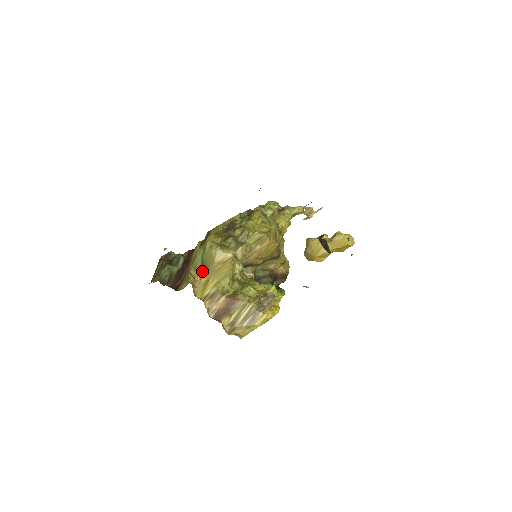
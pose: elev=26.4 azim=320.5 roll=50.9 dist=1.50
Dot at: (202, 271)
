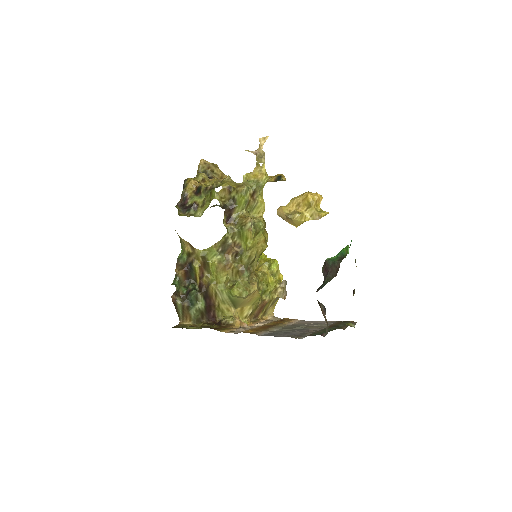
Dot at: (235, 305)
